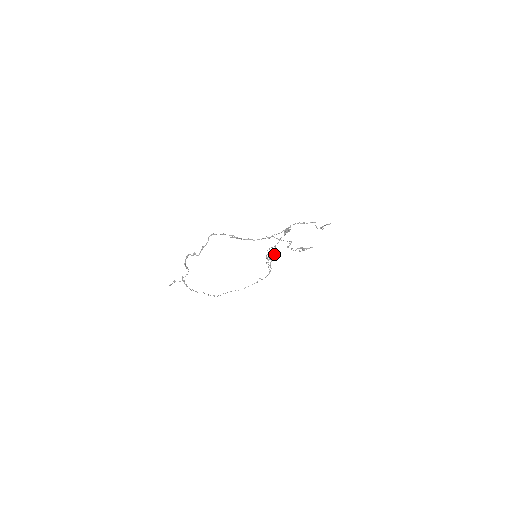
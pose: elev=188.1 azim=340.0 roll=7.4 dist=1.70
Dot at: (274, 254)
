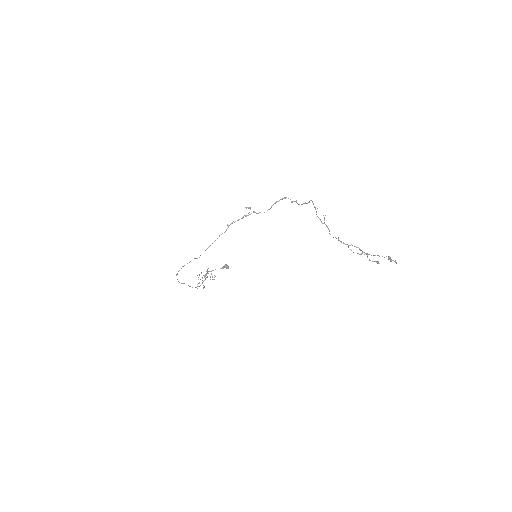
Dot at: (206, 277)
